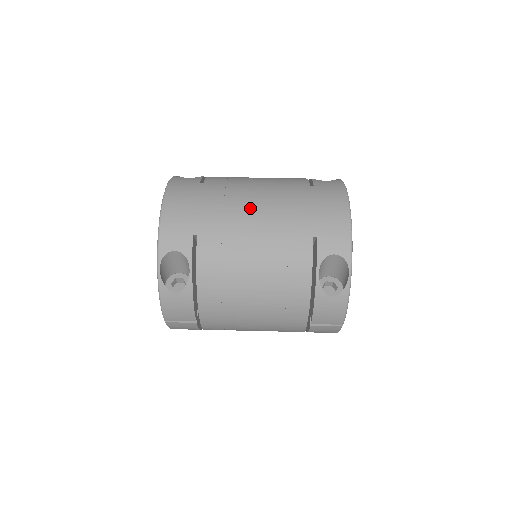
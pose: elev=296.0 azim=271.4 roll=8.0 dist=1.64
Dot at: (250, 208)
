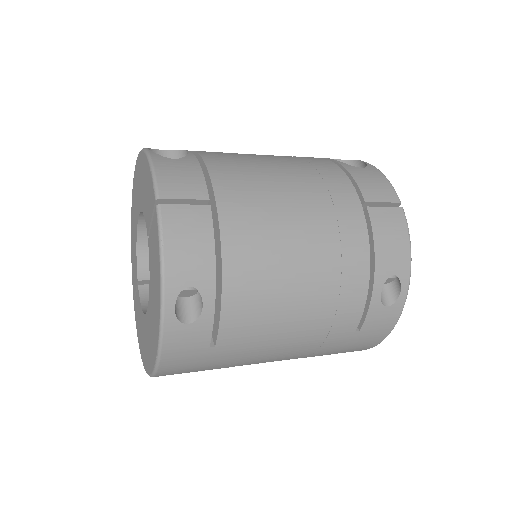
Dot at: occluded
